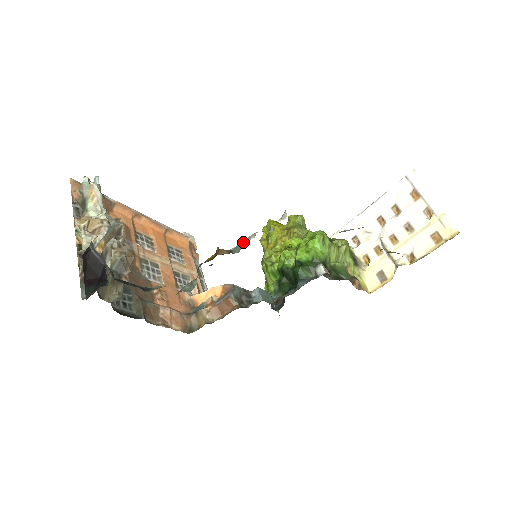
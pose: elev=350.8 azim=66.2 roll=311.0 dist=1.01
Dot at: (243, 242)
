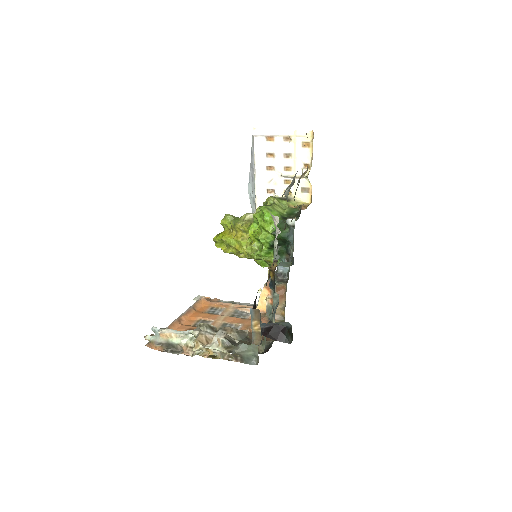
Dot at: (277, 250)
